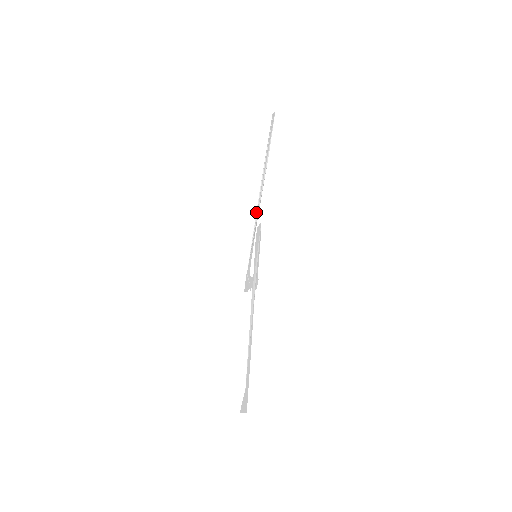
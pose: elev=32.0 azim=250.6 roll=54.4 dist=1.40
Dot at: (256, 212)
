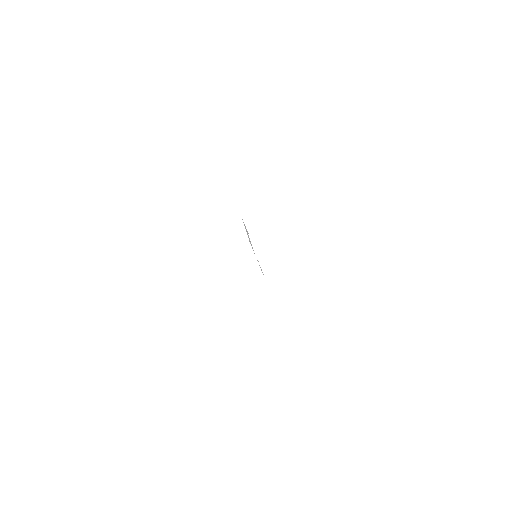
Dot at: occluded
